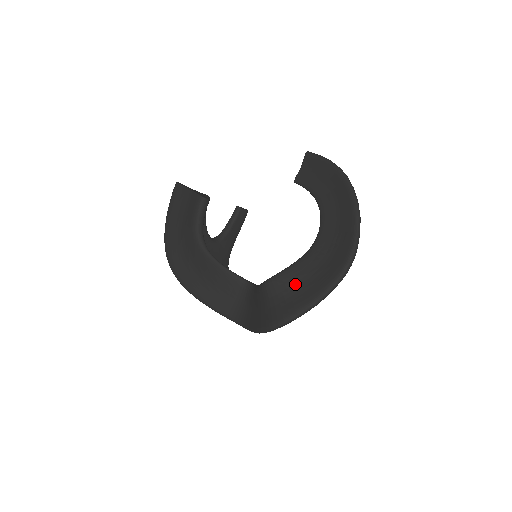
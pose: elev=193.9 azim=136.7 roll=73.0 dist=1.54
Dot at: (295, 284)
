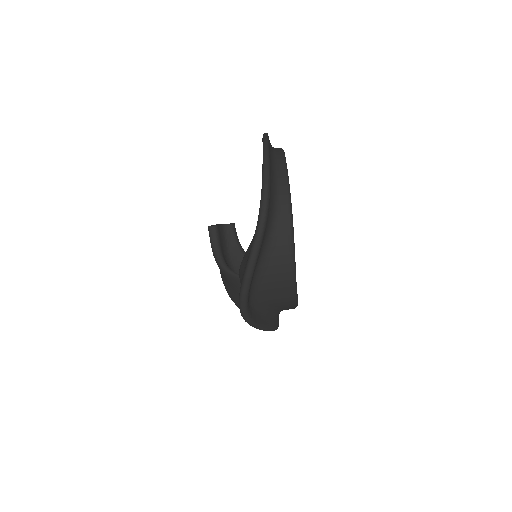
Dot at: (245, 265)
